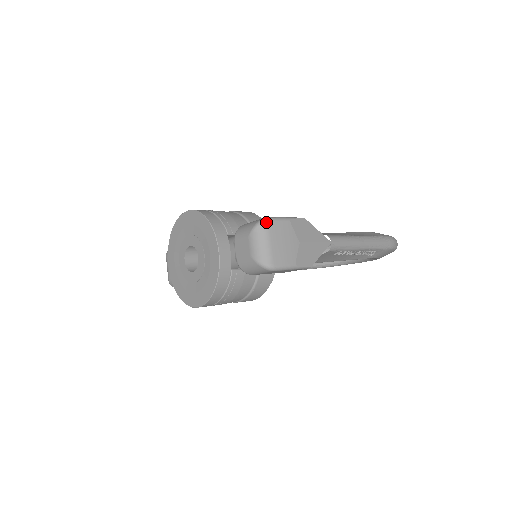
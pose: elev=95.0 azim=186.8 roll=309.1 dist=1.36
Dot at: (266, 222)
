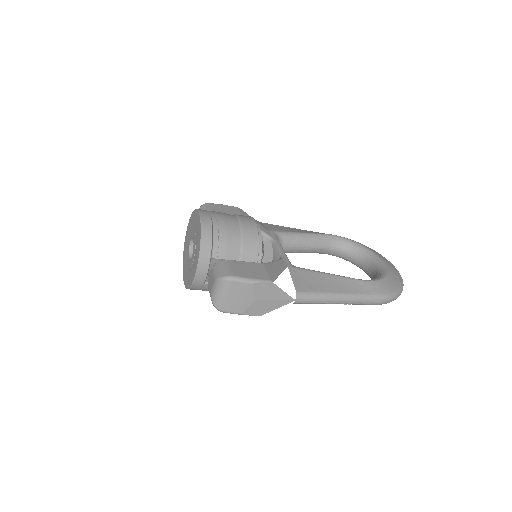
Dot at: (228, 281)
